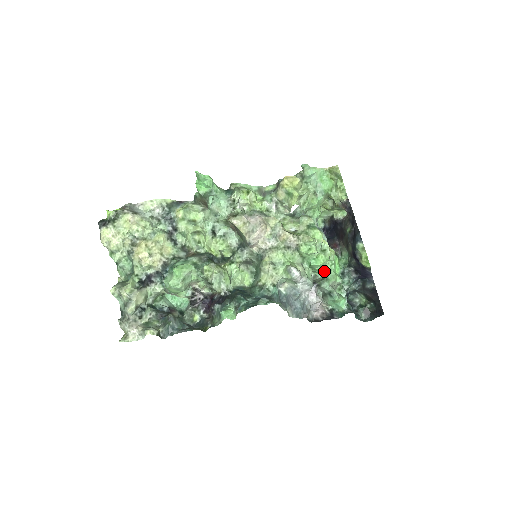
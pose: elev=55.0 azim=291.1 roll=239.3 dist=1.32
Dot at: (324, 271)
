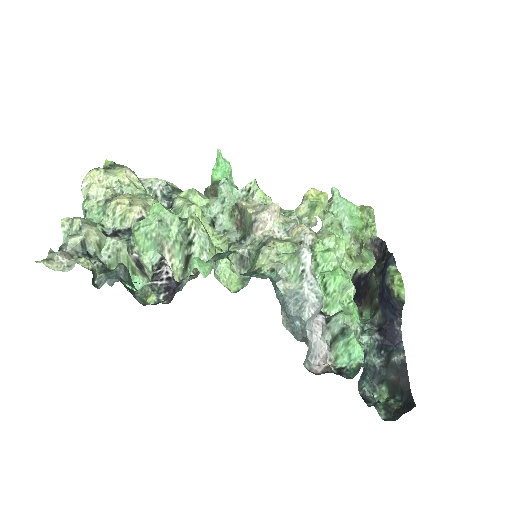
Dot at: (339, 305)
